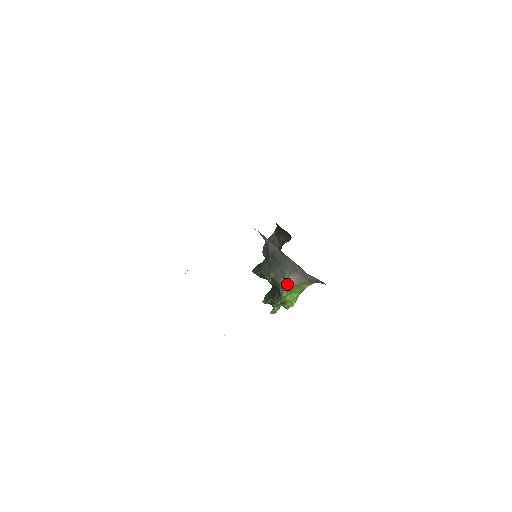
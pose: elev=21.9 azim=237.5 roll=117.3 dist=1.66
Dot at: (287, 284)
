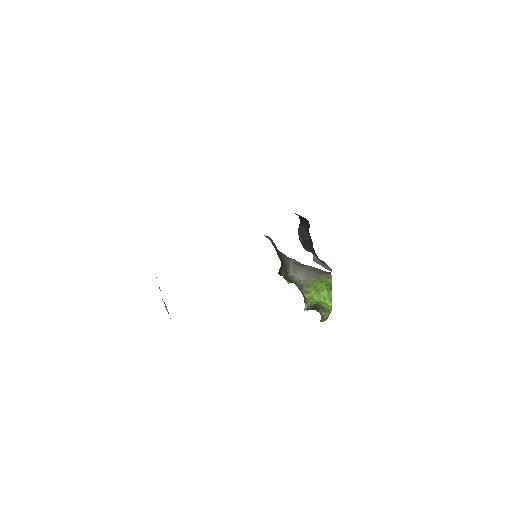
Dot at: (299, 282)
